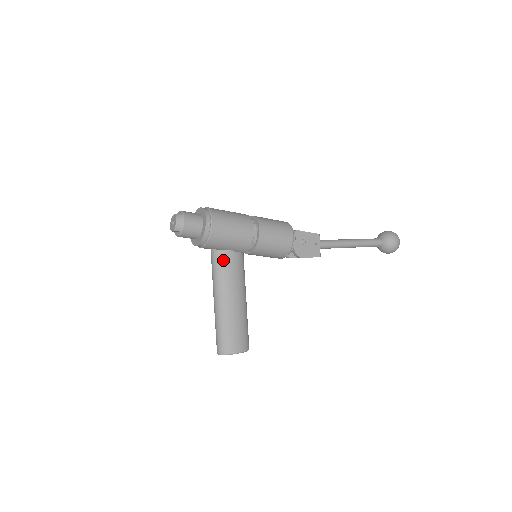
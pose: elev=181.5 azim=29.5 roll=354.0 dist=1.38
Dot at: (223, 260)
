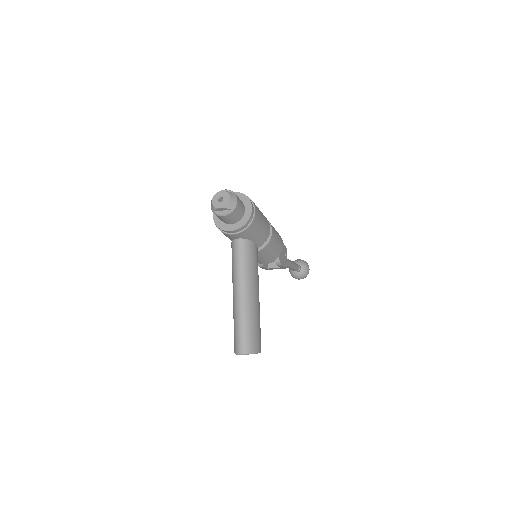
Dot at: (251, 251)
